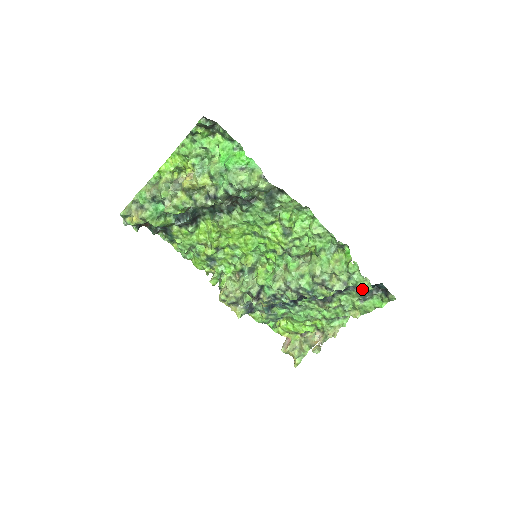
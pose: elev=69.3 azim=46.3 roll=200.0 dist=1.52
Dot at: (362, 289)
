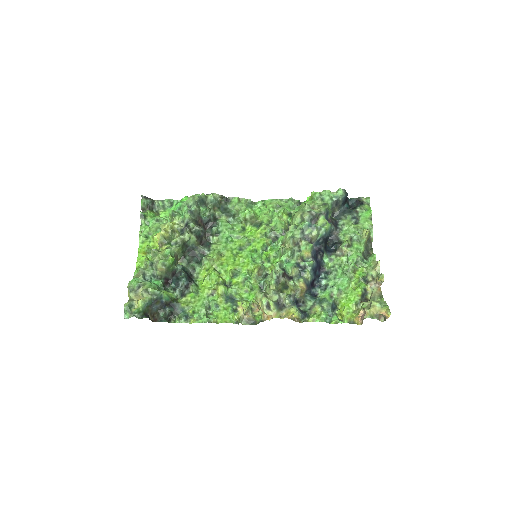
Dot at: (345, 213)
